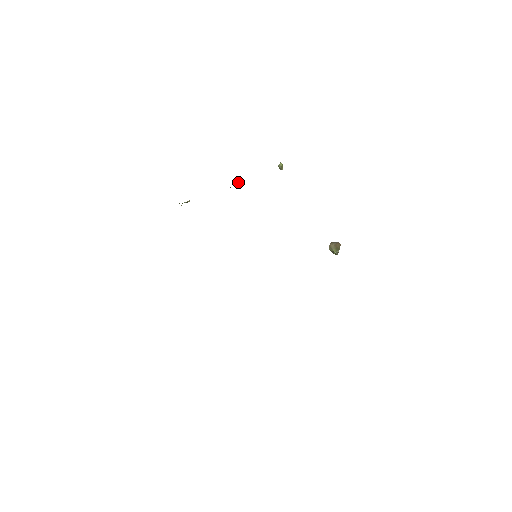
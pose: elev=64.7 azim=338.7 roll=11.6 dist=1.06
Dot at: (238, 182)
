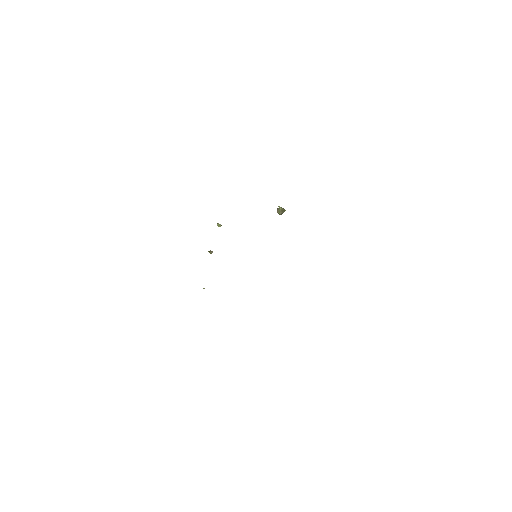
Dot at: (211, 251)
